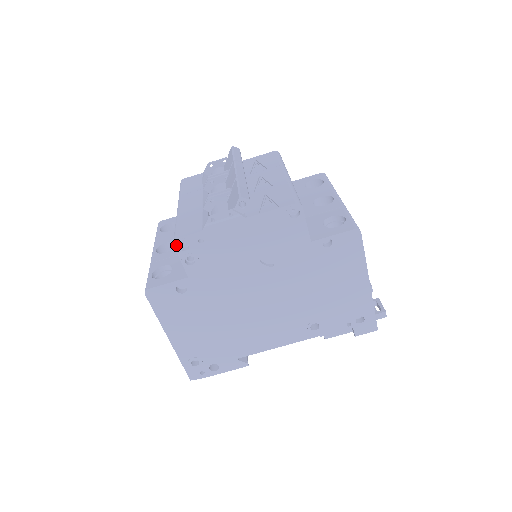
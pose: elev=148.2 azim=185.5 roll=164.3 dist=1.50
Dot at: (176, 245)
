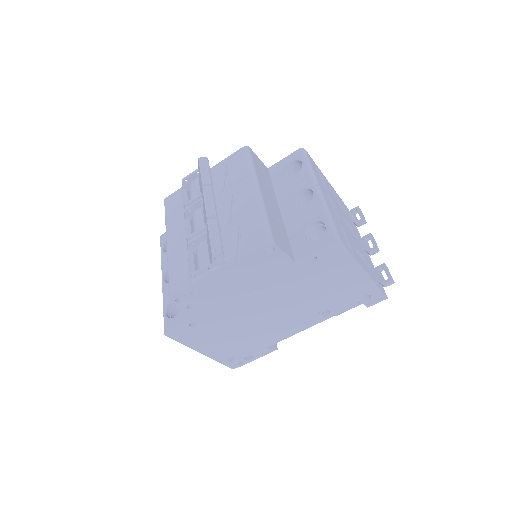
Dot at: (173, 301)
